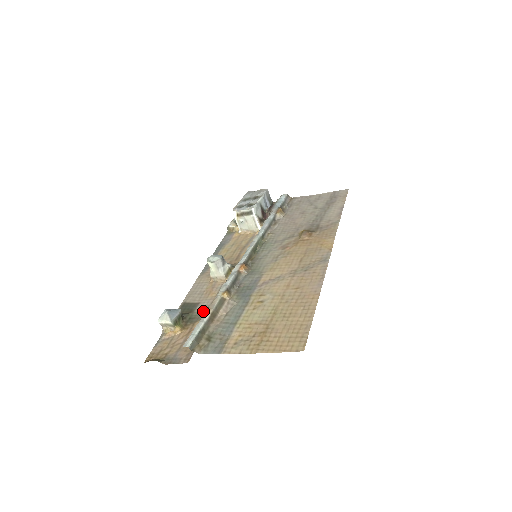
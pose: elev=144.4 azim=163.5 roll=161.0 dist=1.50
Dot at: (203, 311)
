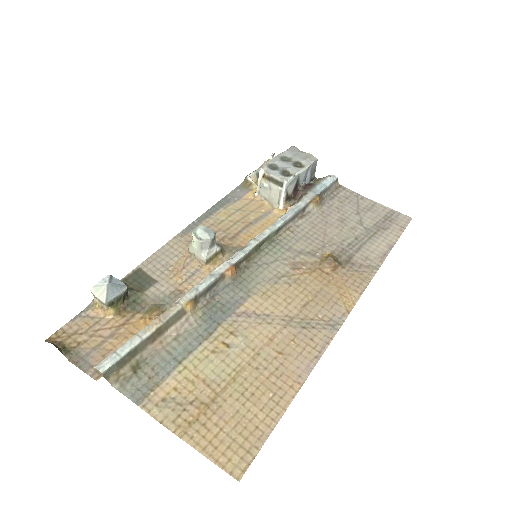
Dot at: (155, 300)
